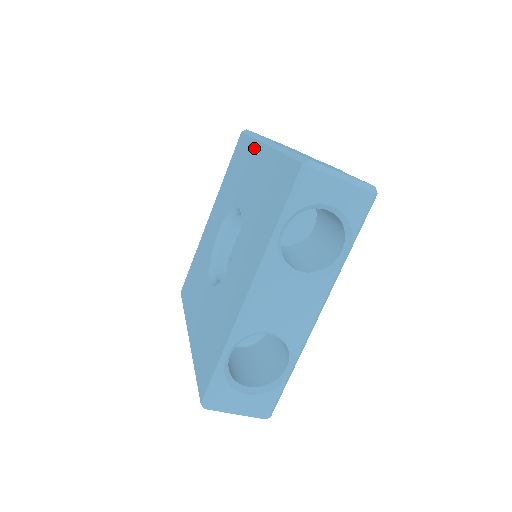
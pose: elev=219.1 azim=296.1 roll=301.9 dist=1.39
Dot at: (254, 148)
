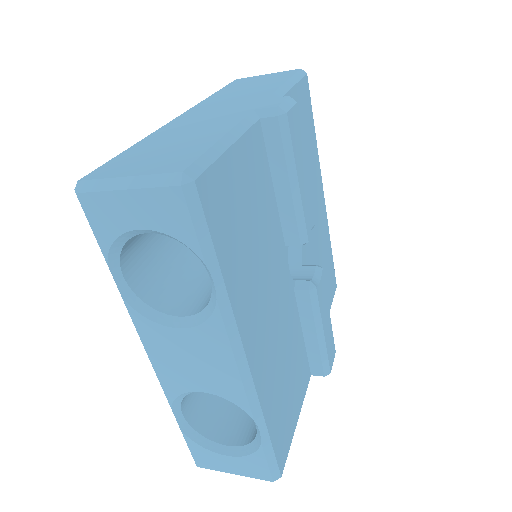
Dot at: occluded
